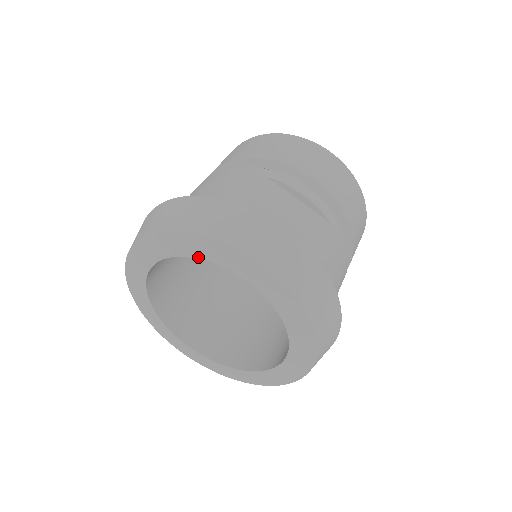
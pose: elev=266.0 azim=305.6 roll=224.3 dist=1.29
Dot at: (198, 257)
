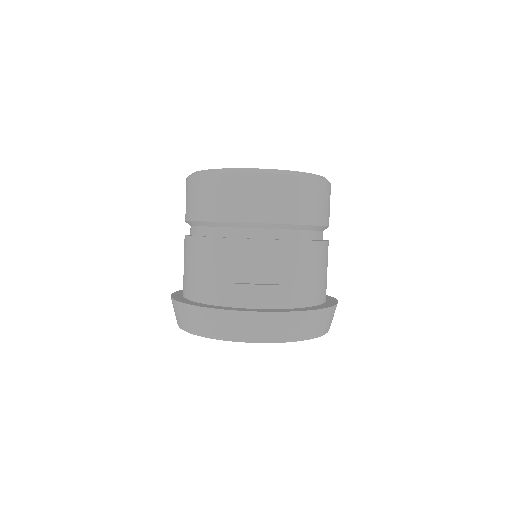
Dot at: occluded
